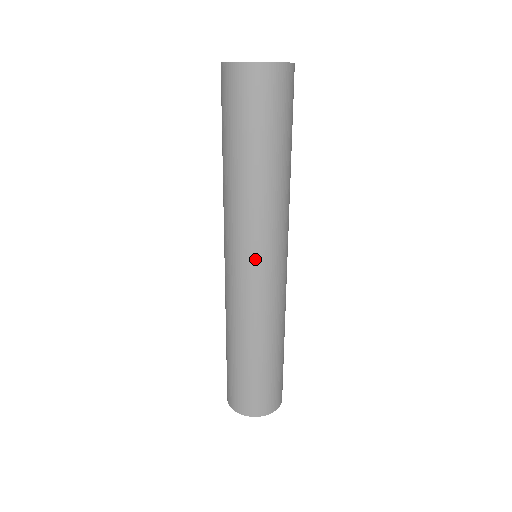
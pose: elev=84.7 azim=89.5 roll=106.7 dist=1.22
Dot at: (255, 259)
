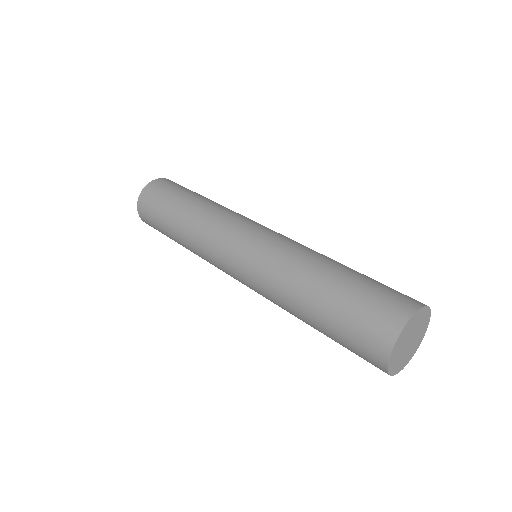
Dot at: (233, 243)
